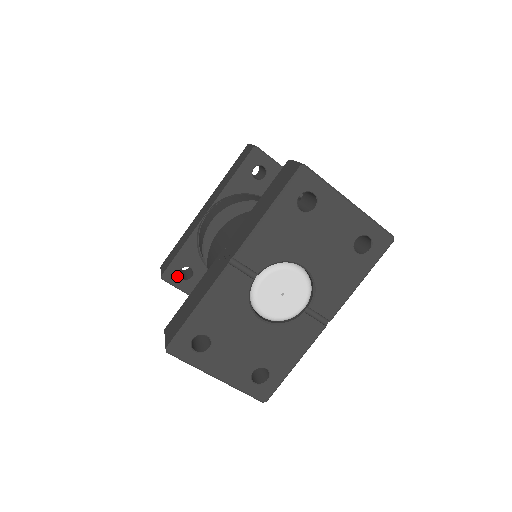
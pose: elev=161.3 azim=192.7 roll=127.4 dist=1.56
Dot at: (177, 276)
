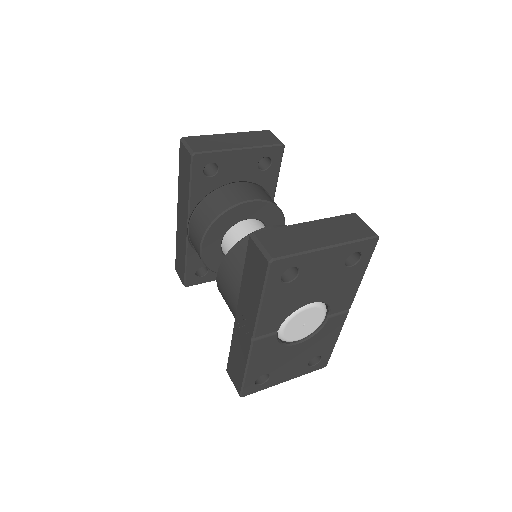
Dot at: (196, 278)
